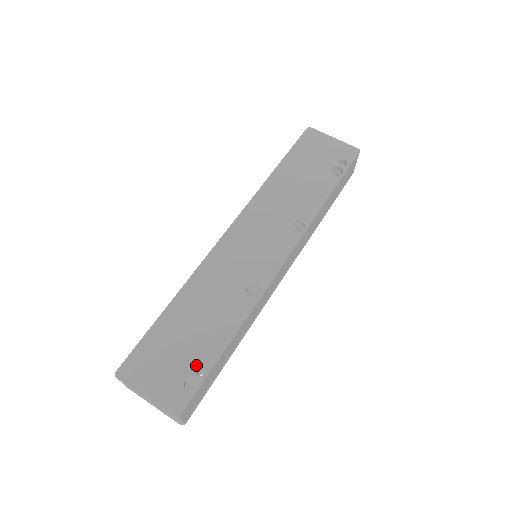
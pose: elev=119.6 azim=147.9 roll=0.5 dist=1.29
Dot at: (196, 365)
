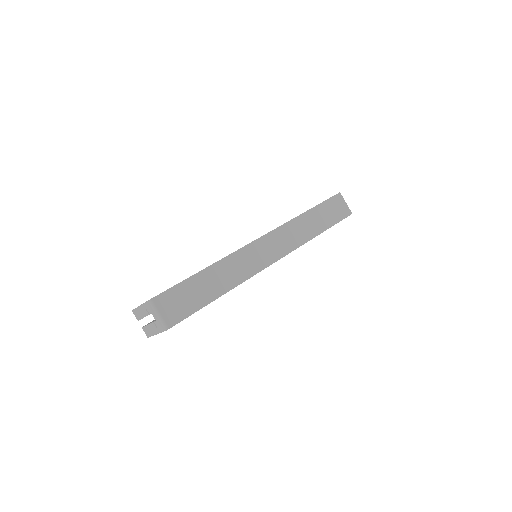
Dot at: occluded
